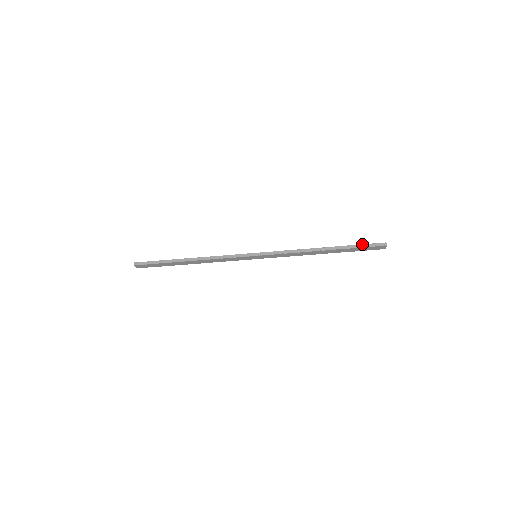
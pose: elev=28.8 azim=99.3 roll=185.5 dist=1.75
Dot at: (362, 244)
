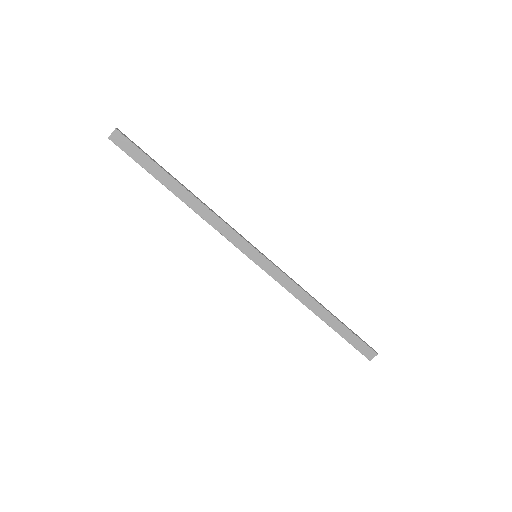
Dot at: (357, 335)
